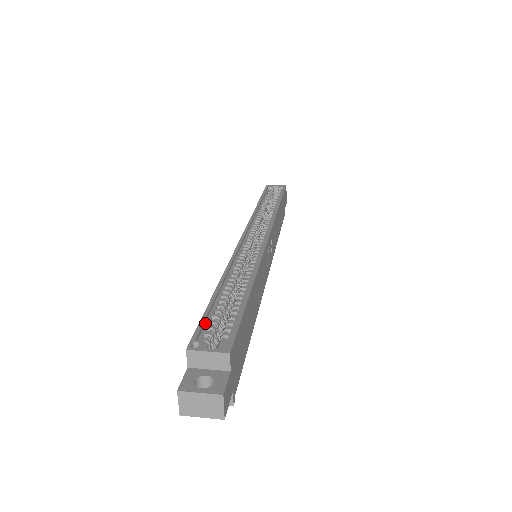
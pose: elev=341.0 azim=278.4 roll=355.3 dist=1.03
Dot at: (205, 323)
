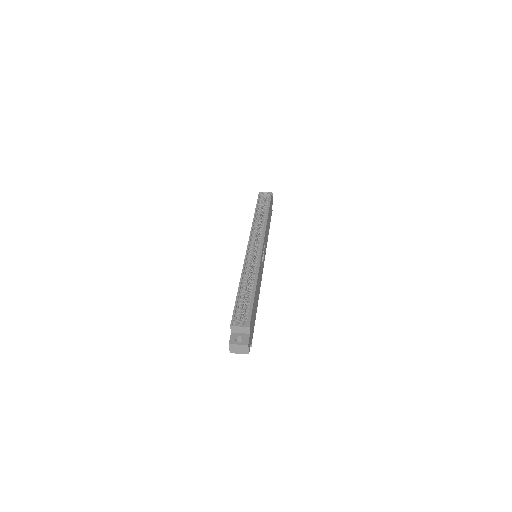
Dot at: (236, 310)
